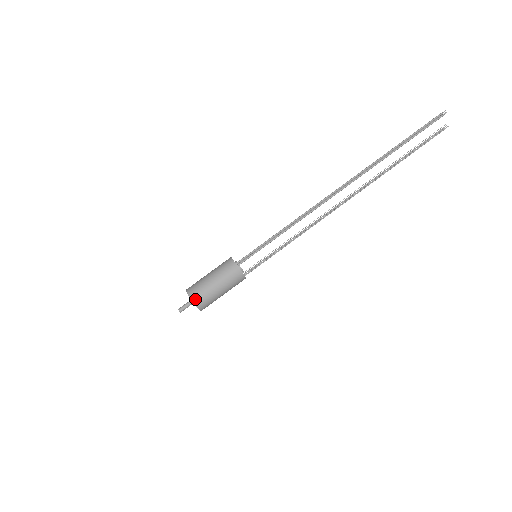
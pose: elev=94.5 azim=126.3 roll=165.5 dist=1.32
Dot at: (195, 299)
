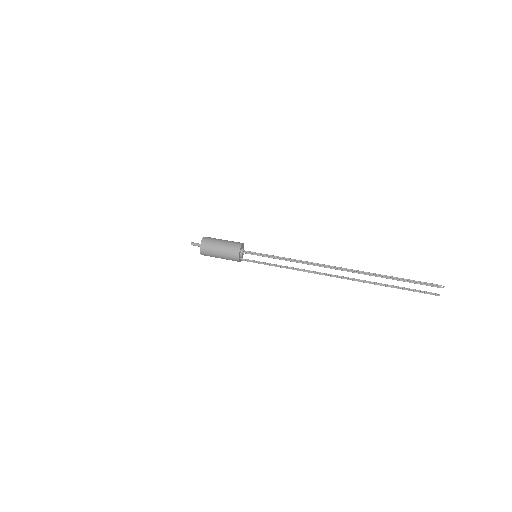
Dot at: (202, 247)
